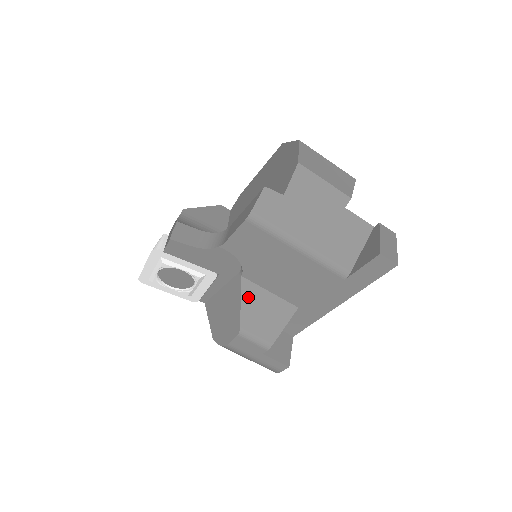
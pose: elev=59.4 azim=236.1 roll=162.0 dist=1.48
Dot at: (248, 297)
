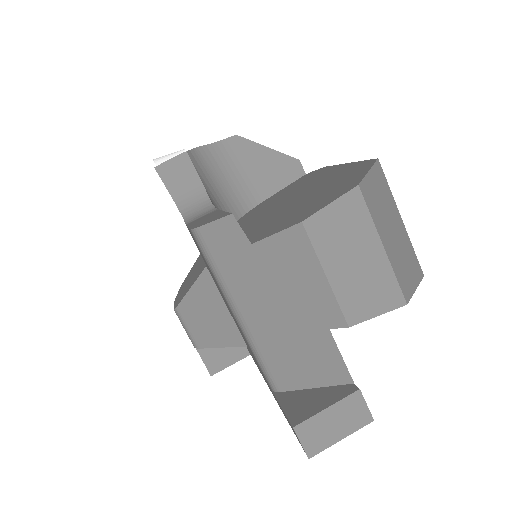
Dot at: (201, 290)
